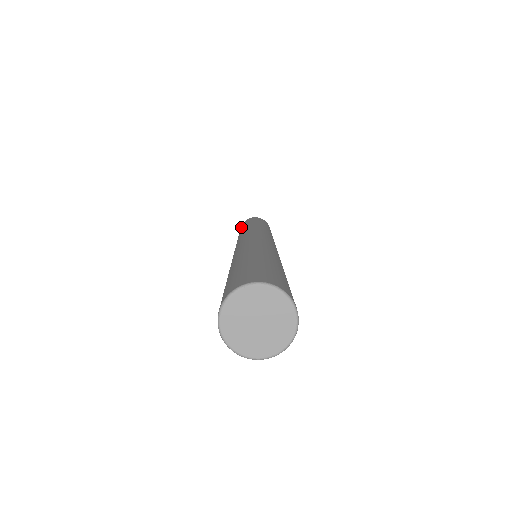
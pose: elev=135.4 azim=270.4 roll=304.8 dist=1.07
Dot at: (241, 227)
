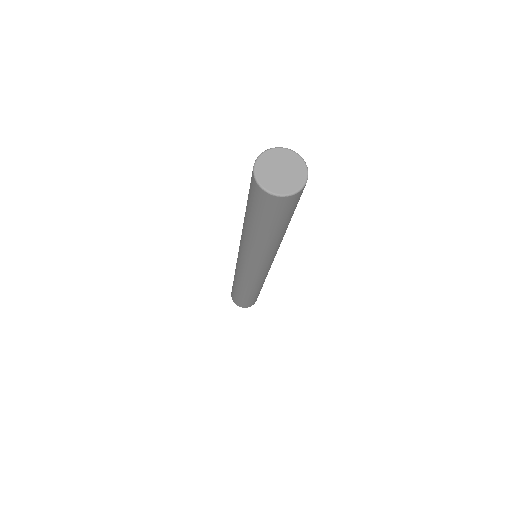
Dot at: (232, 287)
